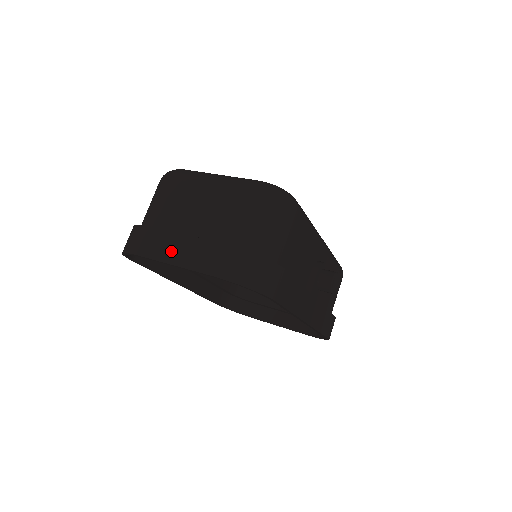
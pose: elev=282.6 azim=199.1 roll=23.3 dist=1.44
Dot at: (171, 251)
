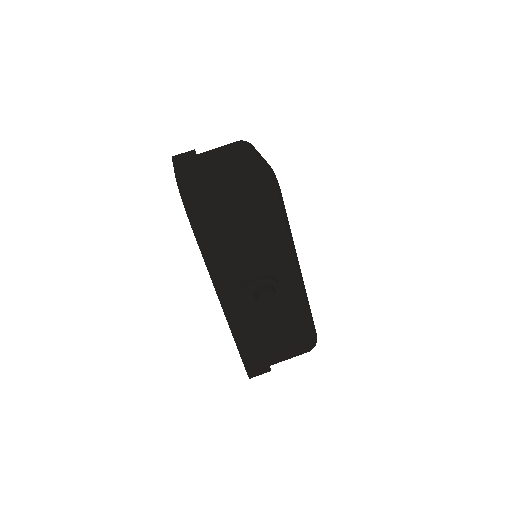
Dot at: (183, 162)
